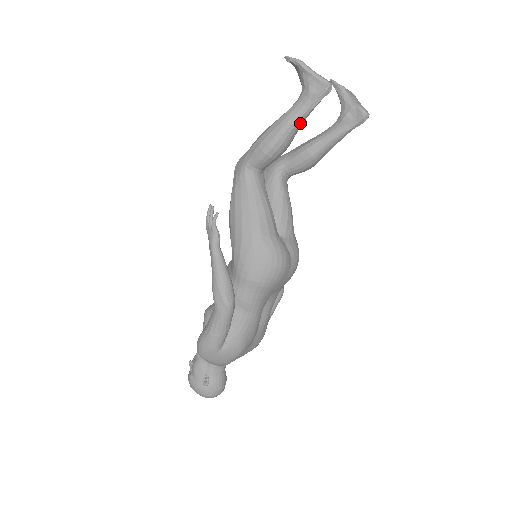
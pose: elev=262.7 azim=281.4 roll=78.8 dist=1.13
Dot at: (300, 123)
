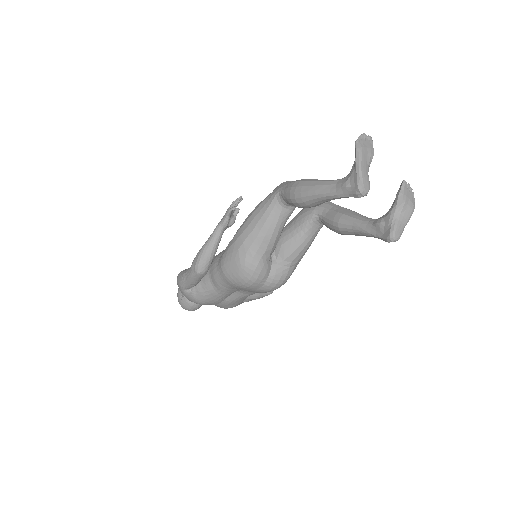
Dot at: (326, 199)
